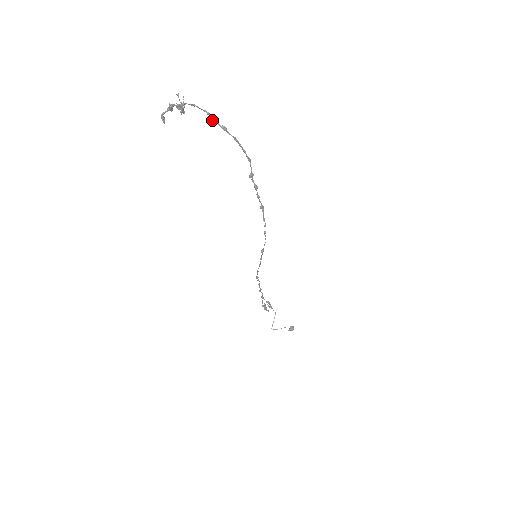
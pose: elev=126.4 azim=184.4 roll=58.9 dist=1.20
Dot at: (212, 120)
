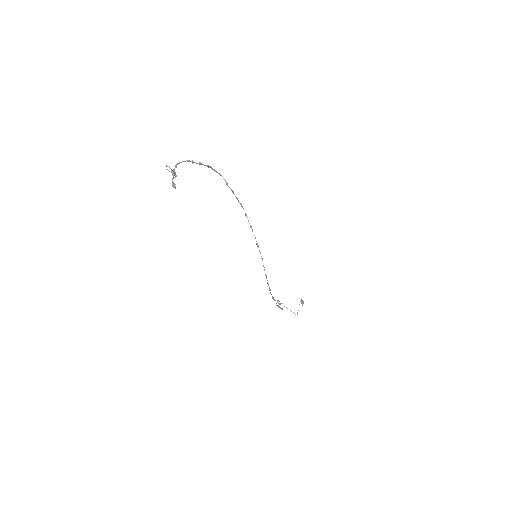
Dot at: occluded
